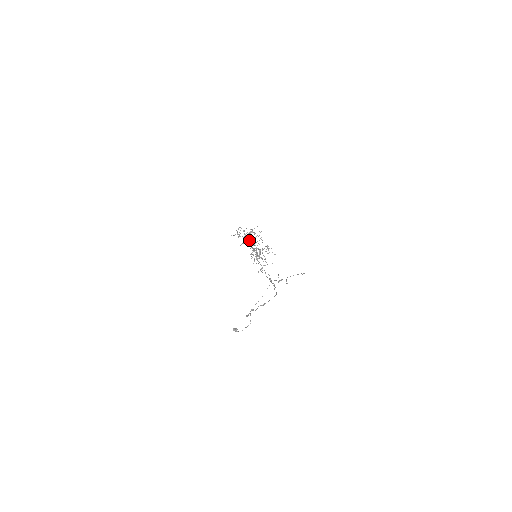
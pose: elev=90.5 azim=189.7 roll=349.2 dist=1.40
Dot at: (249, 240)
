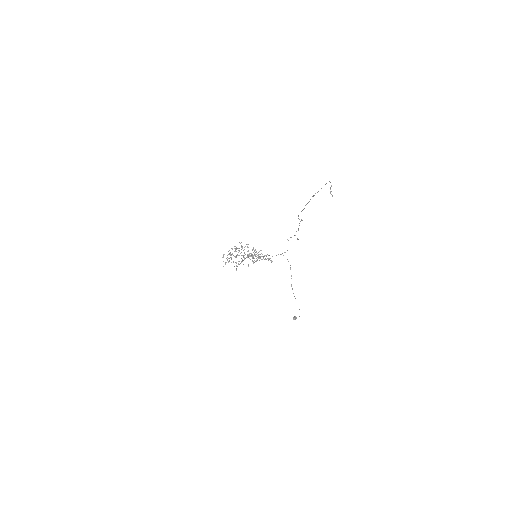
Dot at: occluded
